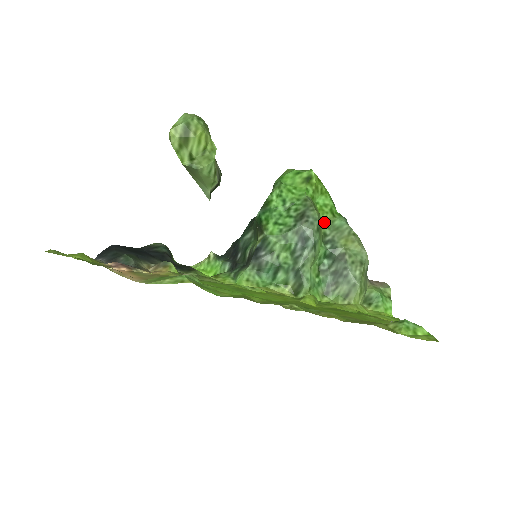
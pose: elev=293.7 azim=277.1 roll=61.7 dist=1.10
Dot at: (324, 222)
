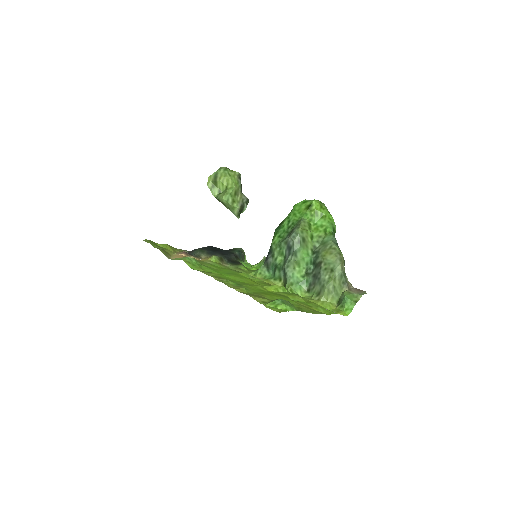
Dot at: (316, 238)
